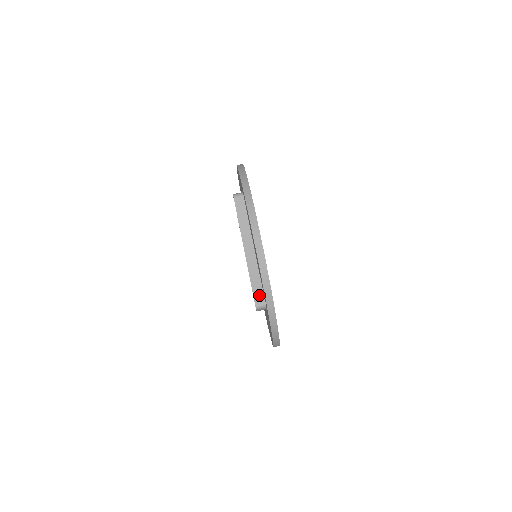
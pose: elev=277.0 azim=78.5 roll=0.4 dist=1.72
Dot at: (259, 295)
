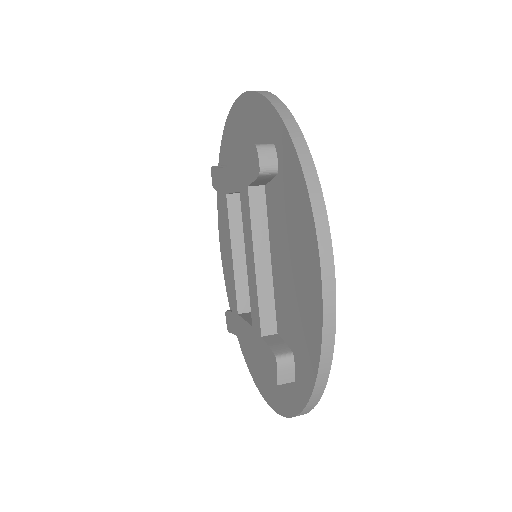
Dot at: occluded
